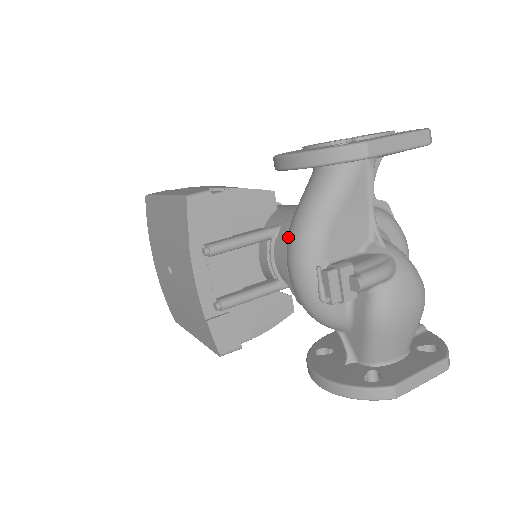
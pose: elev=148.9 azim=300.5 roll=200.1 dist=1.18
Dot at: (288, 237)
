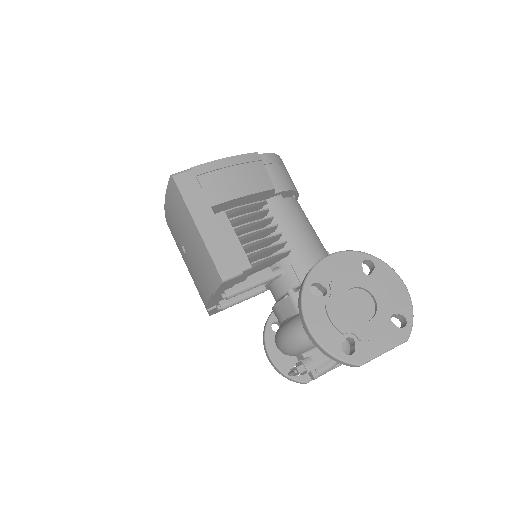
Dot at: (286, 333)
